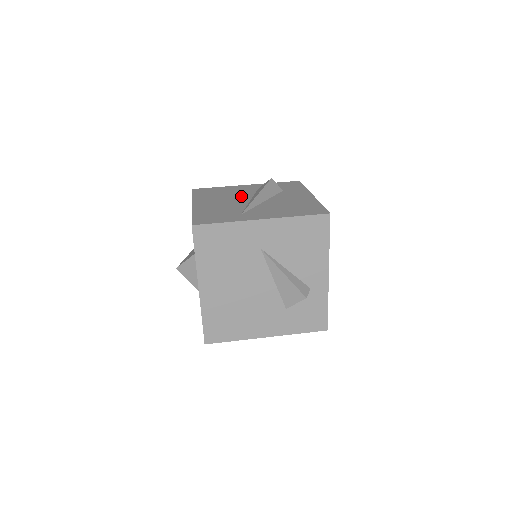
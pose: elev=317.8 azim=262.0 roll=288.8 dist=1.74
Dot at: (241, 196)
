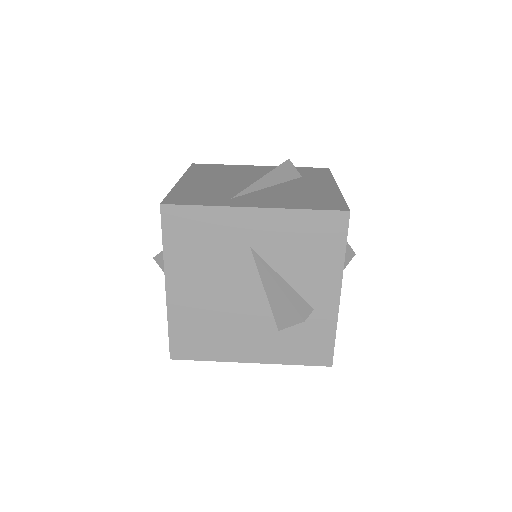
Dot at: (245, 177)
